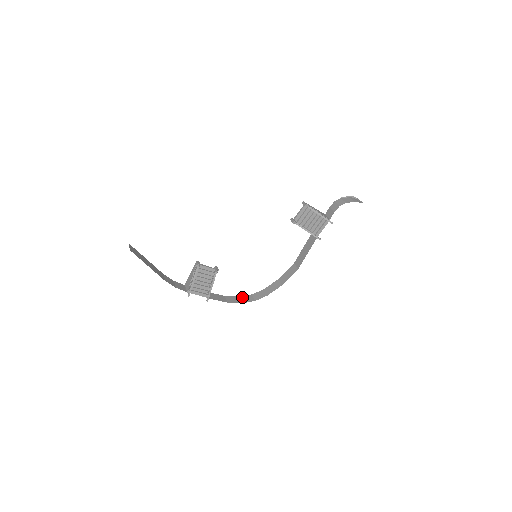
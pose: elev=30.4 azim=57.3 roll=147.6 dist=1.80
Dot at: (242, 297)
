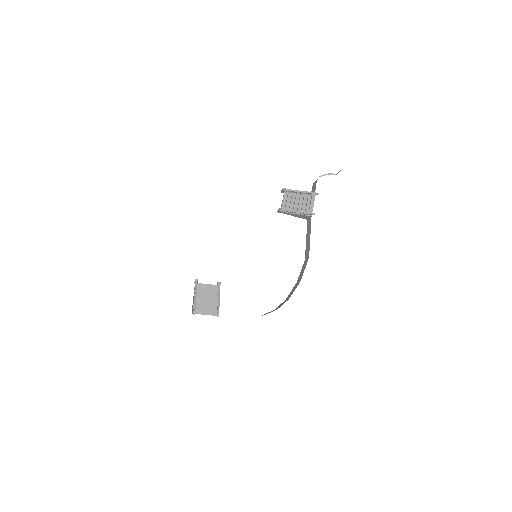
Dot at: occluded
